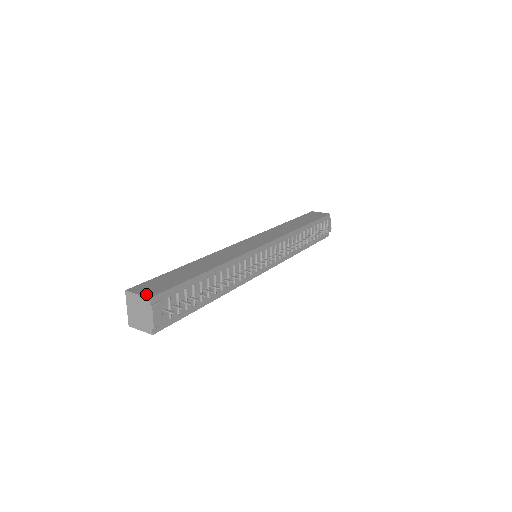
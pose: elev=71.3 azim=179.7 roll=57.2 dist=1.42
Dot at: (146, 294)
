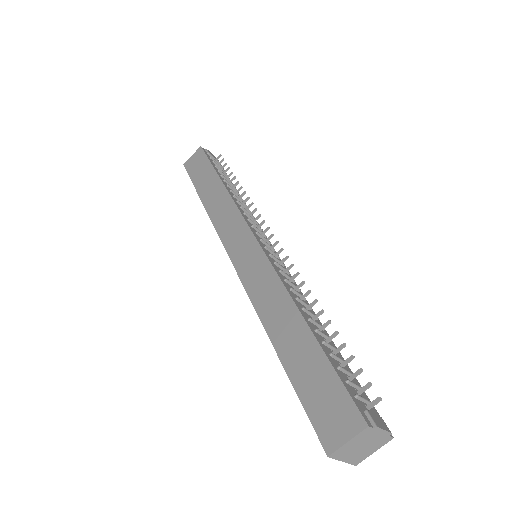
Dot at: (354, 429)
